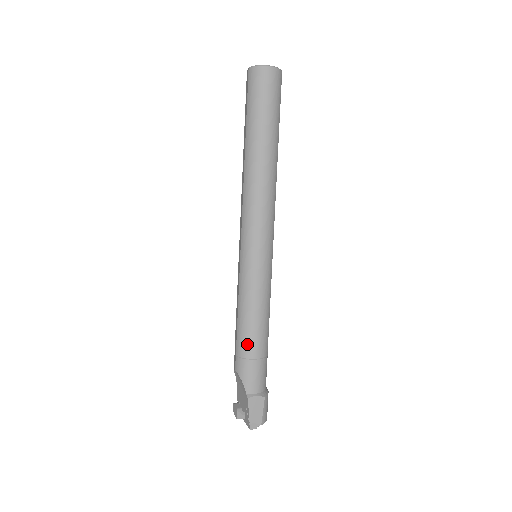
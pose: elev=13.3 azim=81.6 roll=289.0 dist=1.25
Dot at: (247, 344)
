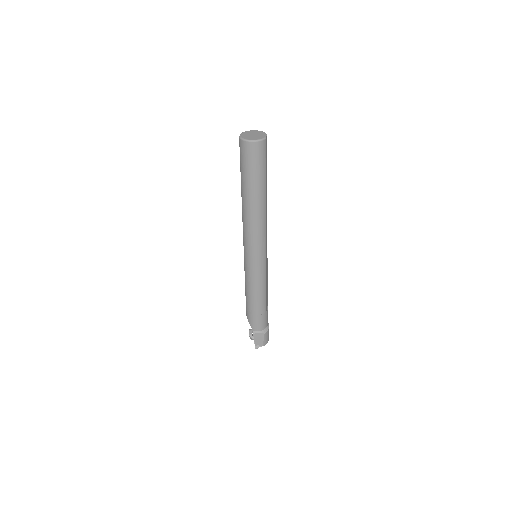
Dot at: (251, 307)
